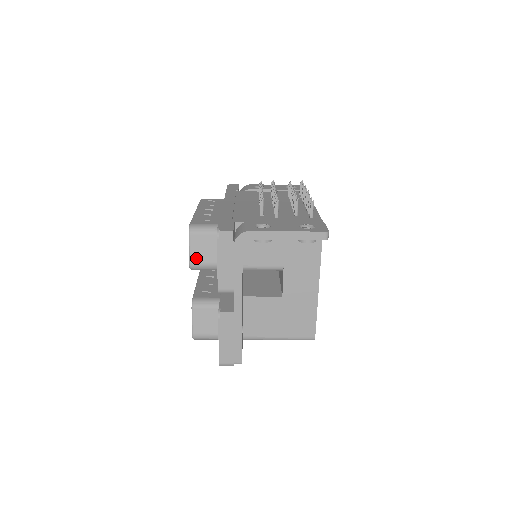
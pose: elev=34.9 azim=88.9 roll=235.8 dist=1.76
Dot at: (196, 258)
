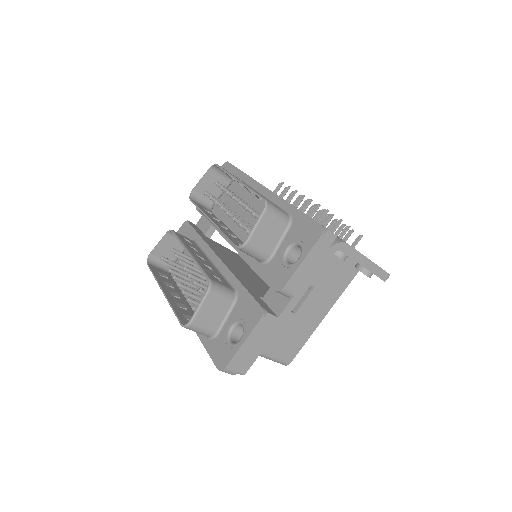
Dot at: (256, 239)
